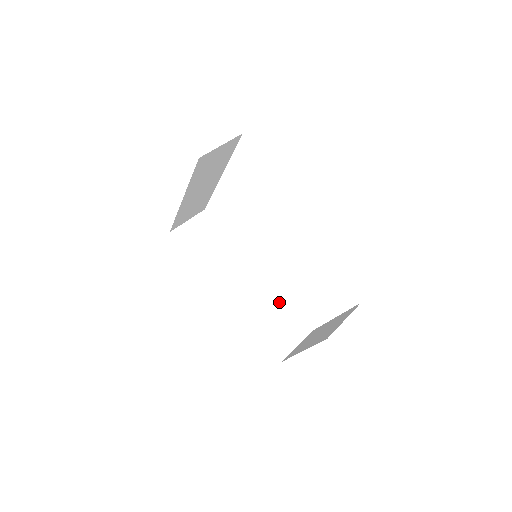
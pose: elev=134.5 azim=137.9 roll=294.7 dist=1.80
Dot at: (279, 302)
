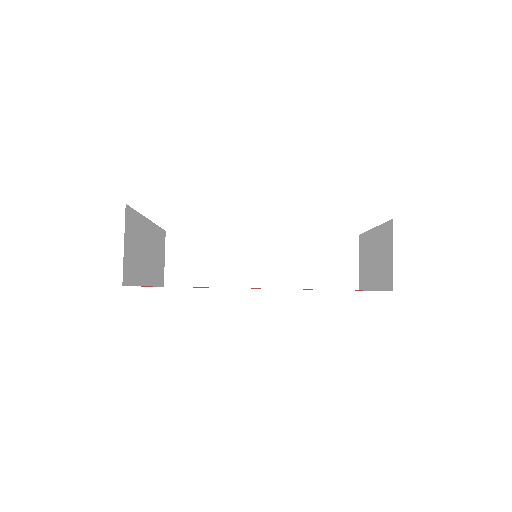
Dot at: (308, 242)
